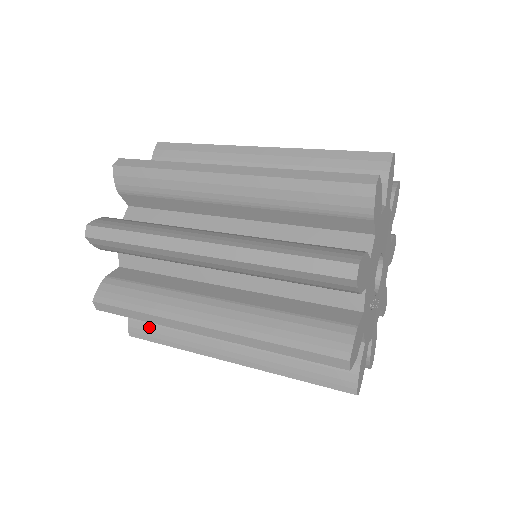
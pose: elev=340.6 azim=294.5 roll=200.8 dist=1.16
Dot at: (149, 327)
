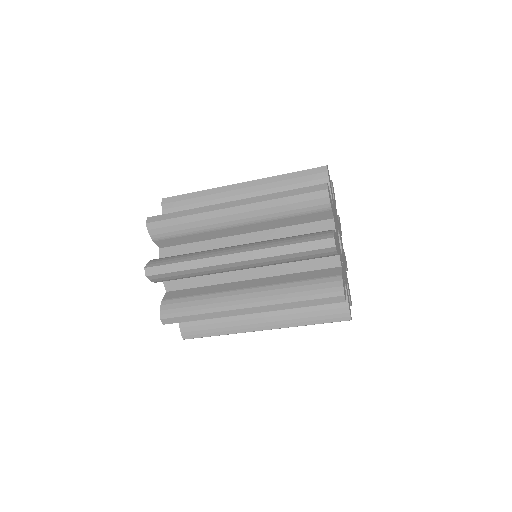
Dot at: (168, 258)
